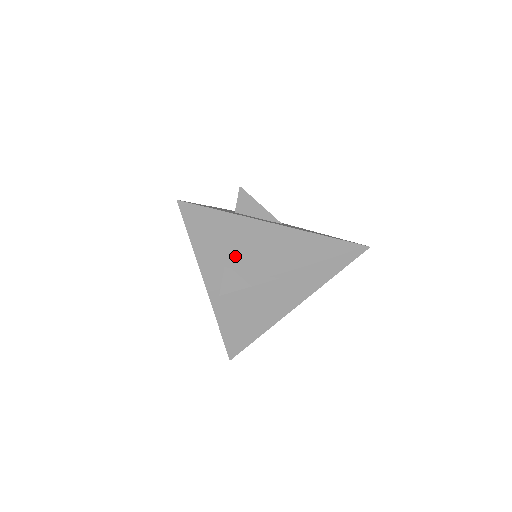
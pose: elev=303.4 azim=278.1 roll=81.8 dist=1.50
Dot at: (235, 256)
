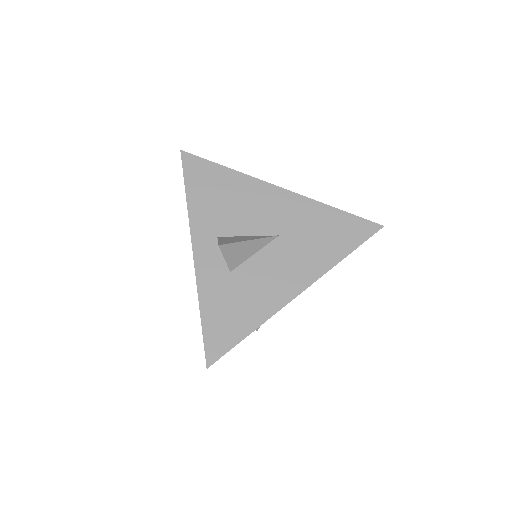
Dot at: occluded
